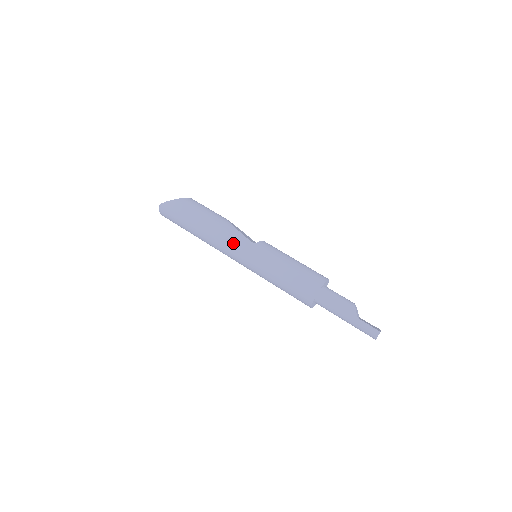
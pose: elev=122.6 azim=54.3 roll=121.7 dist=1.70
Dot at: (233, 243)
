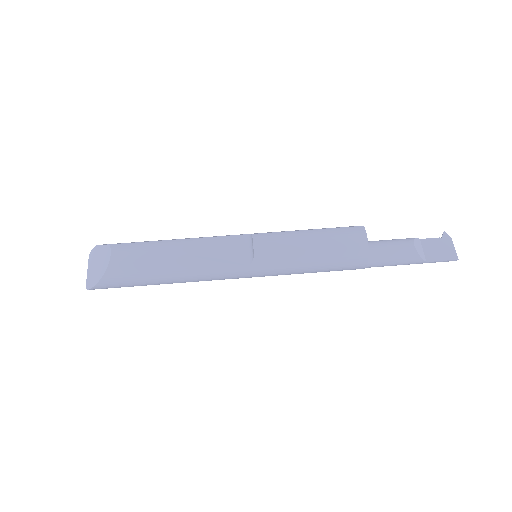
Dot at: (225, 278)
